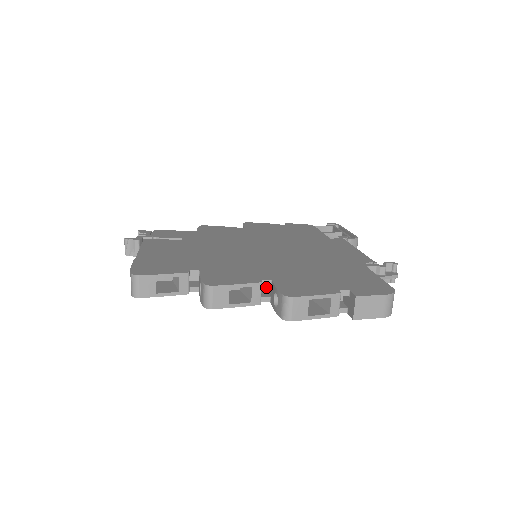
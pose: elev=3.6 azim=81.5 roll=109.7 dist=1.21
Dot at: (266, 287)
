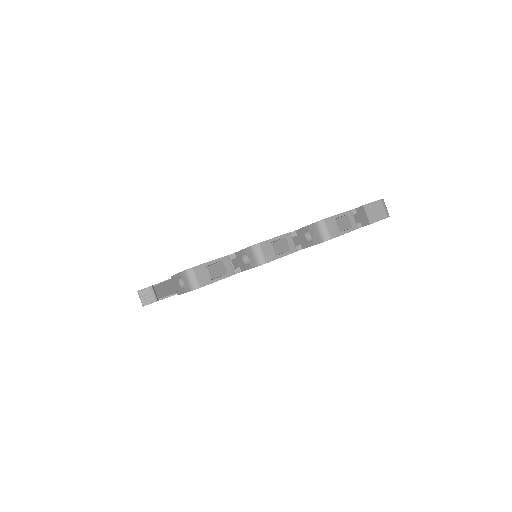
Dot at: occluded
